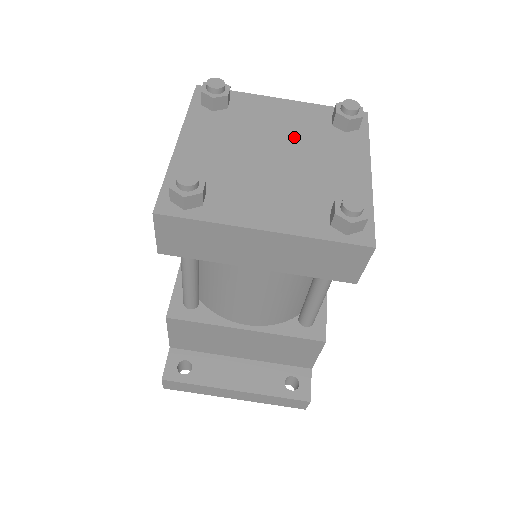
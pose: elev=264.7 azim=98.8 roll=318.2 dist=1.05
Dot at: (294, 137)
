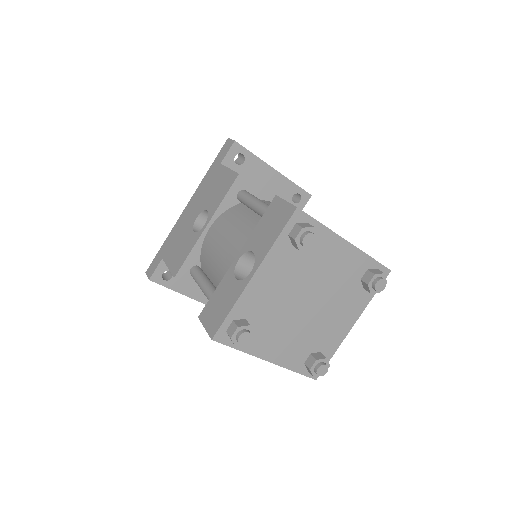
Dot at: (330, 287)
